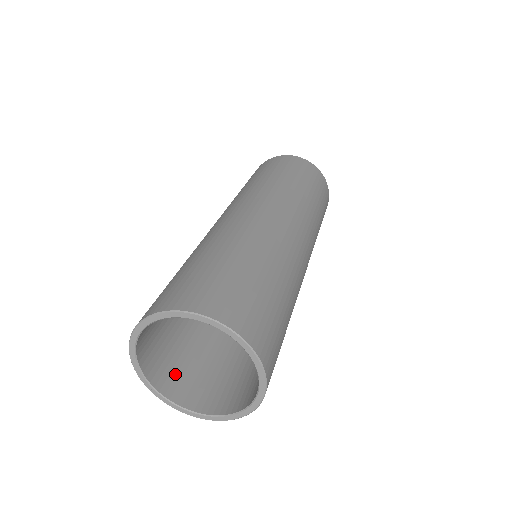
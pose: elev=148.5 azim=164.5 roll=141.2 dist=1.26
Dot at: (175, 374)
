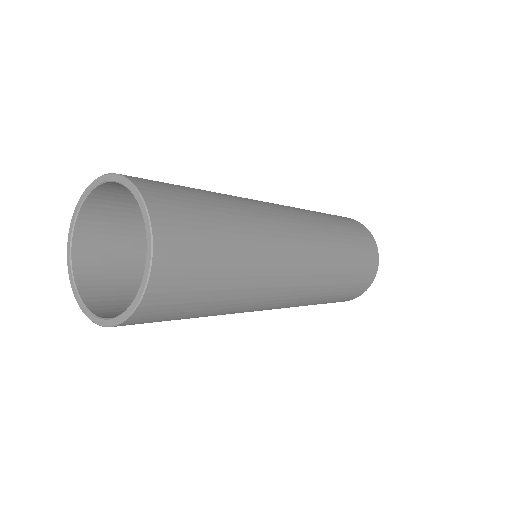
Dot at: (108, 295)
